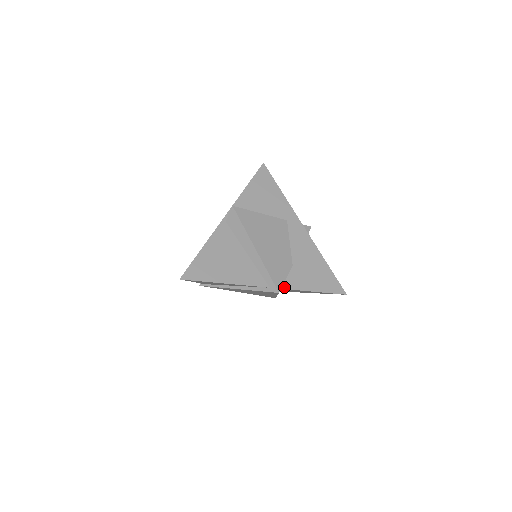
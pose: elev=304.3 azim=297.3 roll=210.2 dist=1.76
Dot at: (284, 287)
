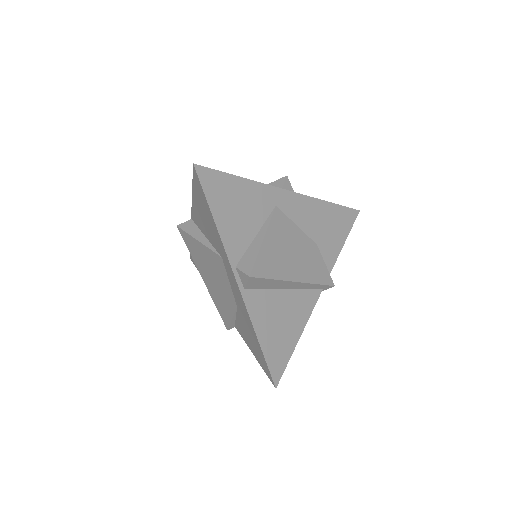
Dot at: (329, 273)
